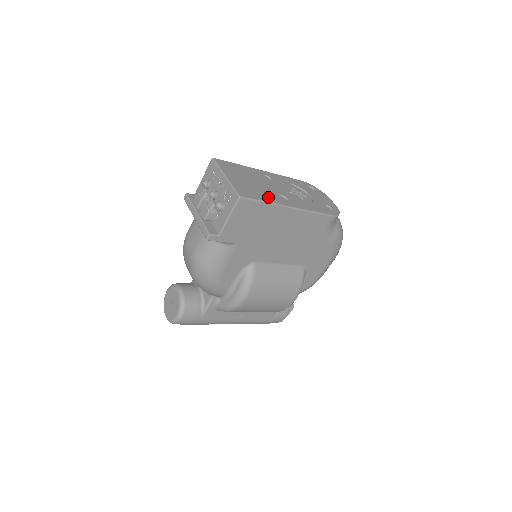
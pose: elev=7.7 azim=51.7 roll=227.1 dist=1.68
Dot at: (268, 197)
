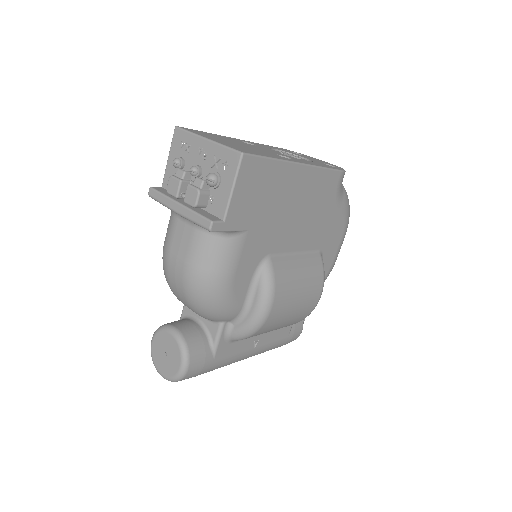
Dot at: (270, 155)
